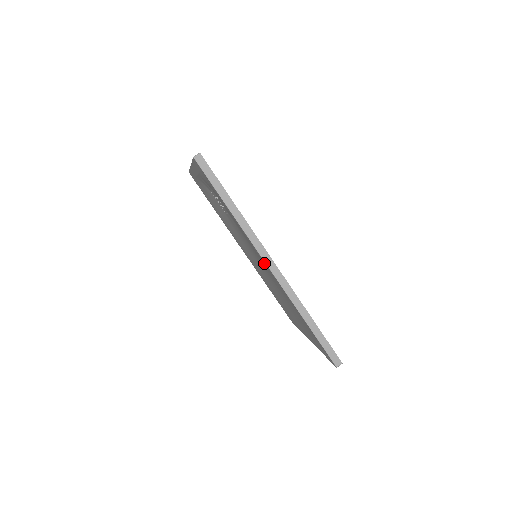
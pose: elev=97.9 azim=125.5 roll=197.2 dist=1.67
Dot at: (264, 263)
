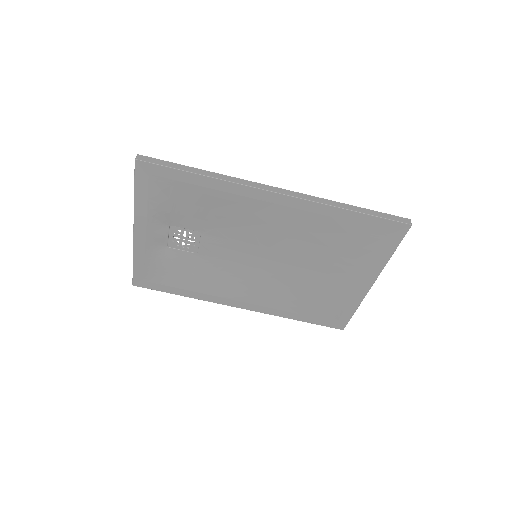
Dot at: (269, 203)
